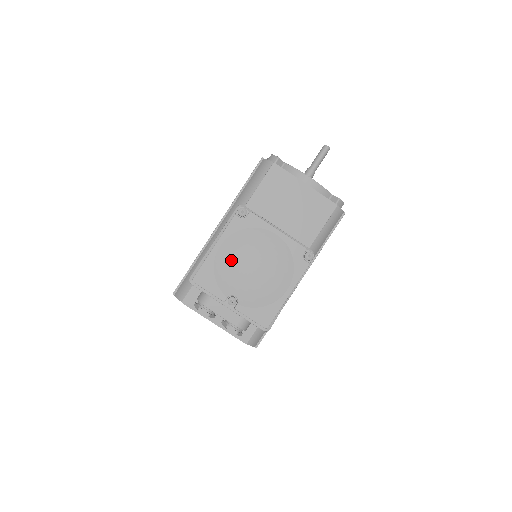
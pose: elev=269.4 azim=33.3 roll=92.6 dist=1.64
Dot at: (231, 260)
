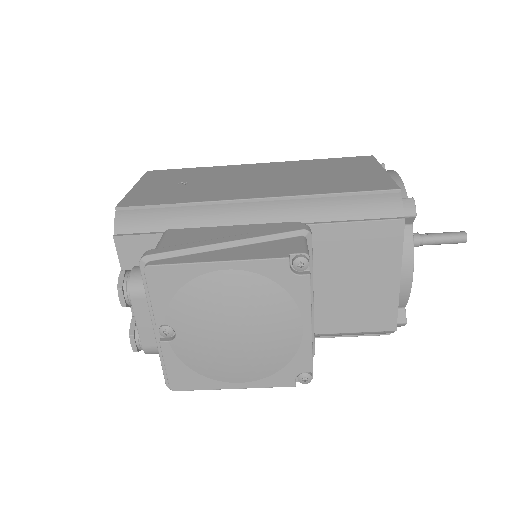
Dot at: (219, 298)
